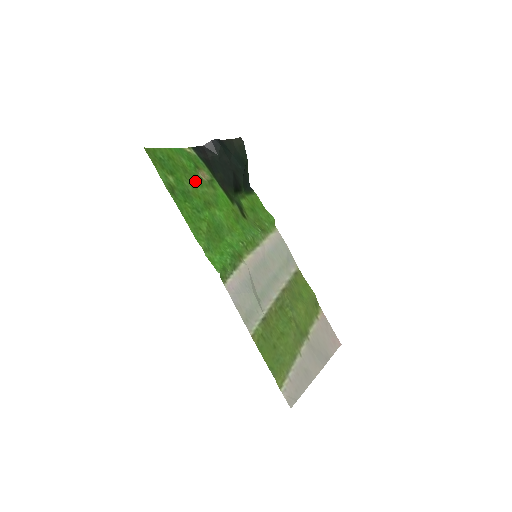
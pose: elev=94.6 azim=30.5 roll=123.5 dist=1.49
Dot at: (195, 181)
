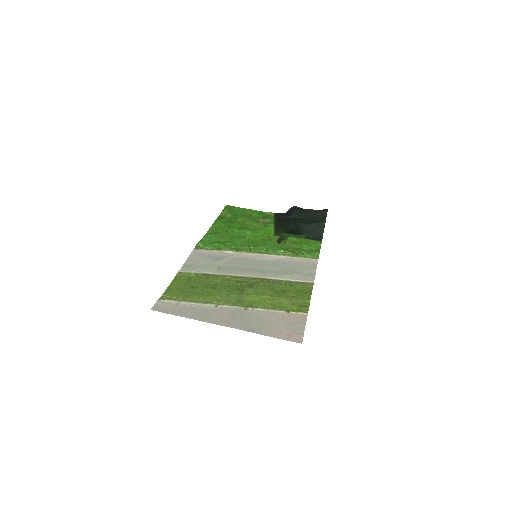
Dot at: (250, 220)
